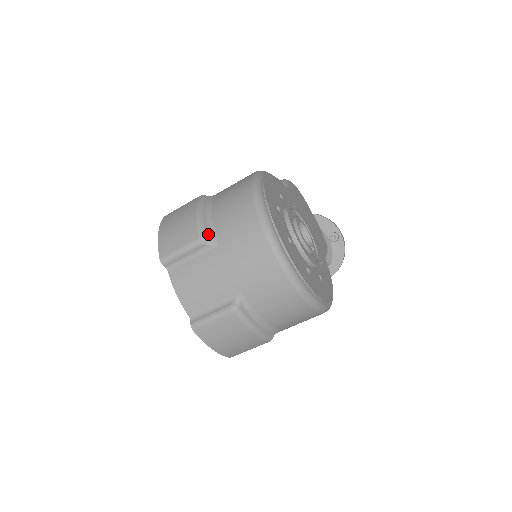
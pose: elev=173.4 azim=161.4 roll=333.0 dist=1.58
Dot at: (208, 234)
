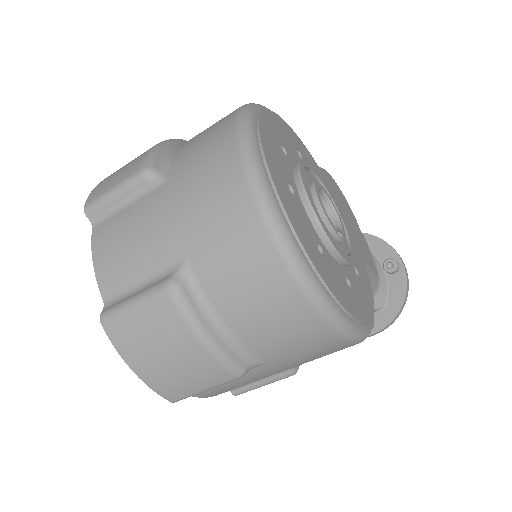
Dot at: (158, 166)
